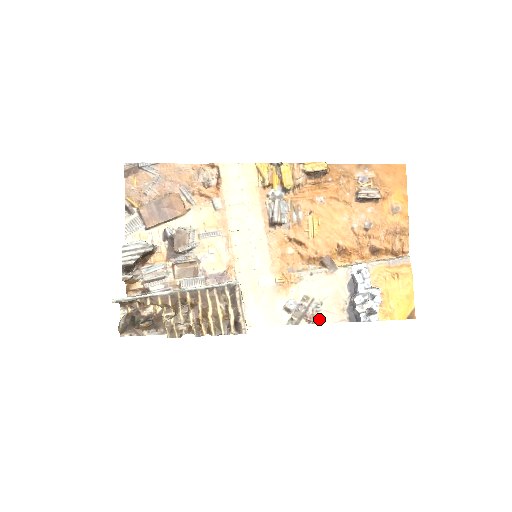
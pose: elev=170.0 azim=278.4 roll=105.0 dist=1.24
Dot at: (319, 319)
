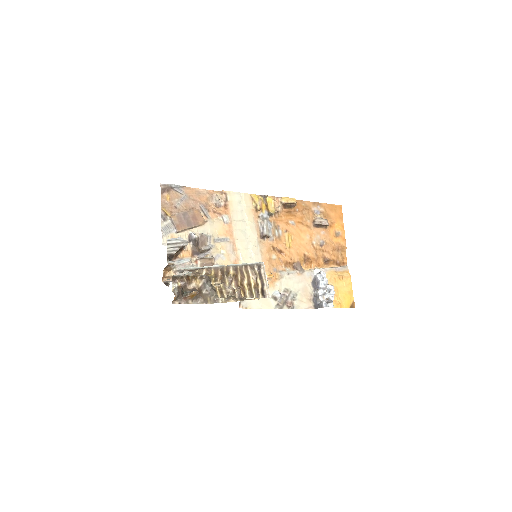
Dot at: (295, 306)
